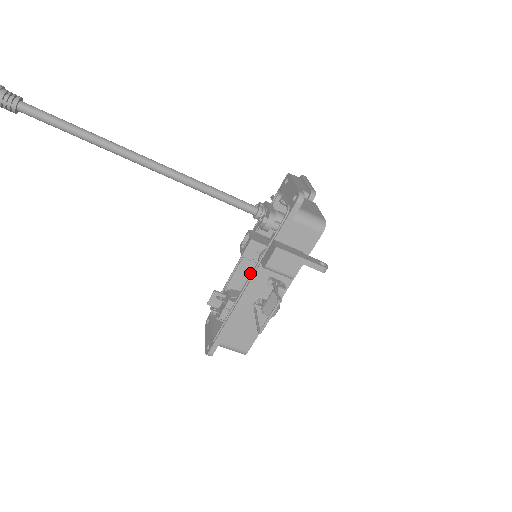
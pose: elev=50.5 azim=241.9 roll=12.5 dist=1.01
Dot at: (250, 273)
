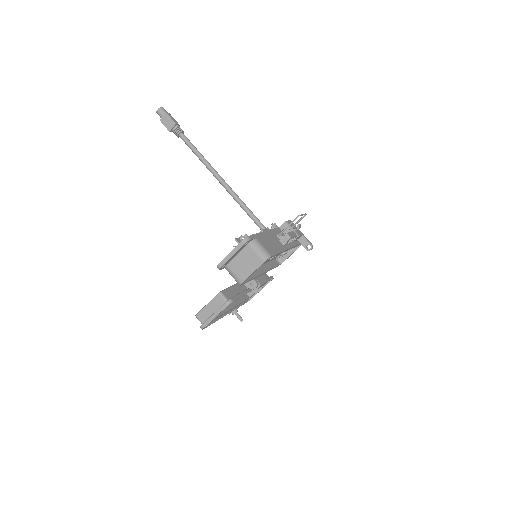
Dot at: occluded
